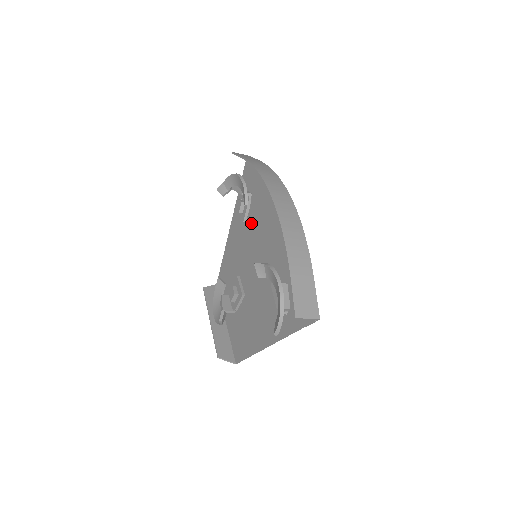
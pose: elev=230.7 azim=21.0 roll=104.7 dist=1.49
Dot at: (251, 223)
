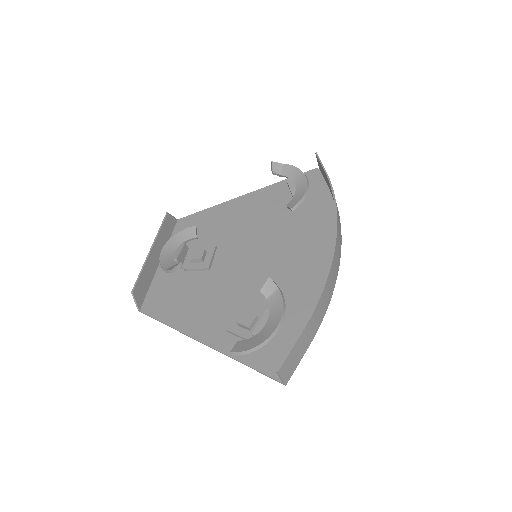
Dot at: (274, 223)
